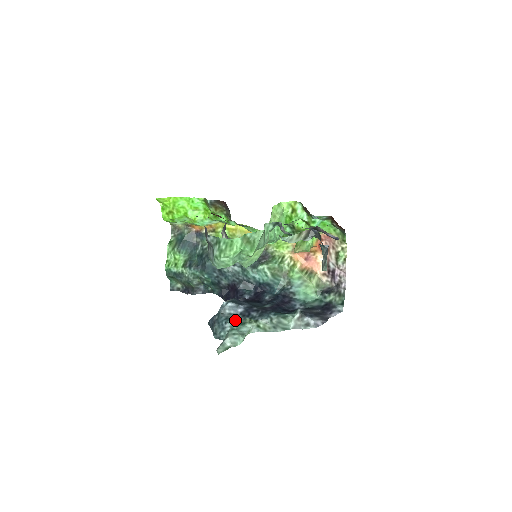
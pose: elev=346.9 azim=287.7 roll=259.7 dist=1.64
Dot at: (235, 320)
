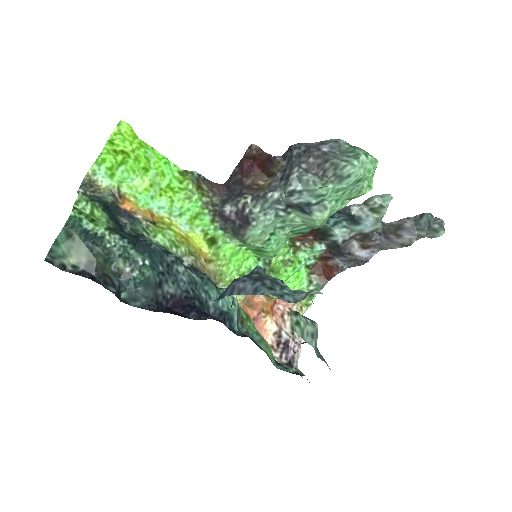
Dot at: occluded
